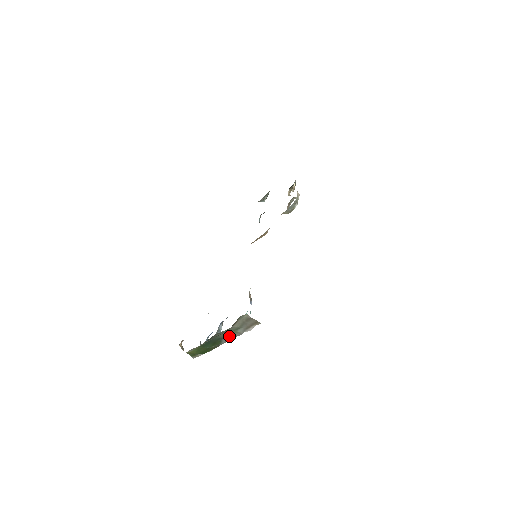
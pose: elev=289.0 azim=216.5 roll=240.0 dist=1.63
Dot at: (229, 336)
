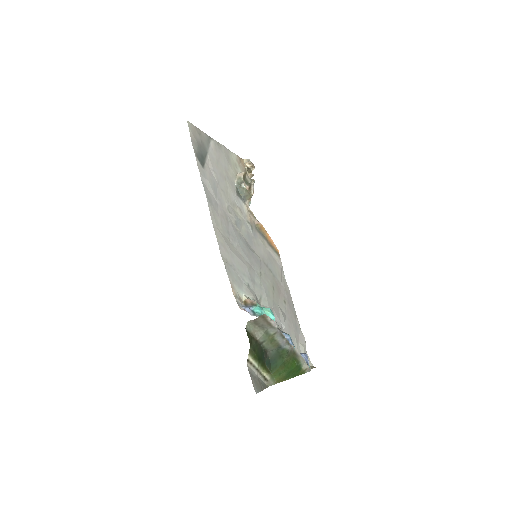
Dot at: (278, 341)
